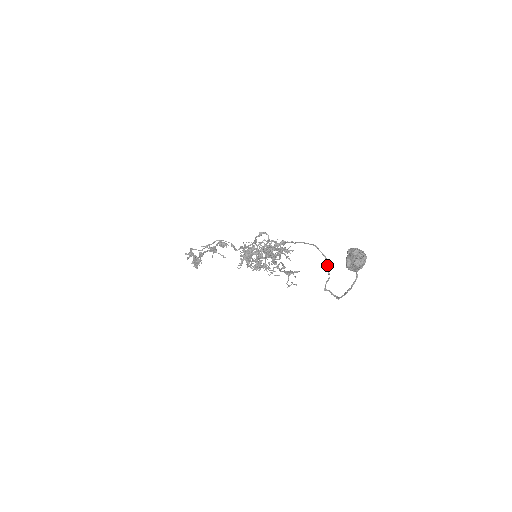
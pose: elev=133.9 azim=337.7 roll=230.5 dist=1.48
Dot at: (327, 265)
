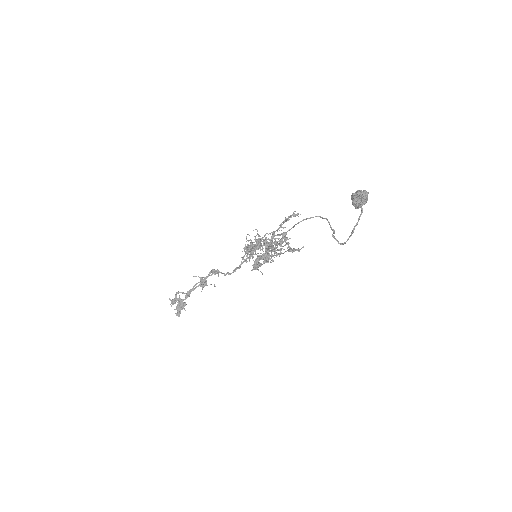
Dot at: (330, 226)
